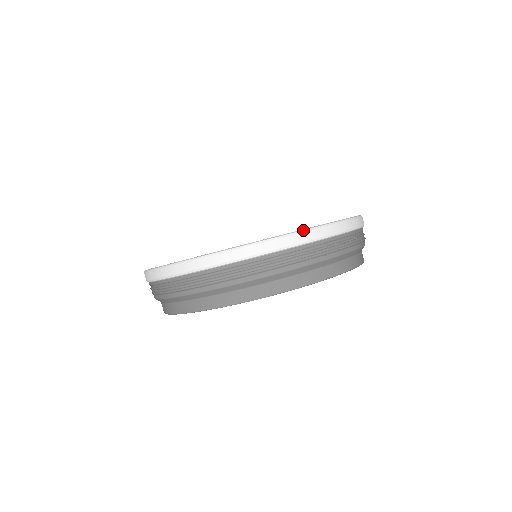
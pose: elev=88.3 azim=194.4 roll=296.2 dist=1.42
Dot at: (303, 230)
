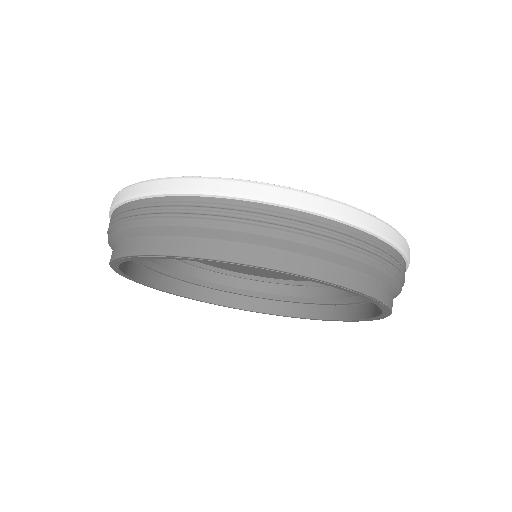
Dot at: (372, 215)
